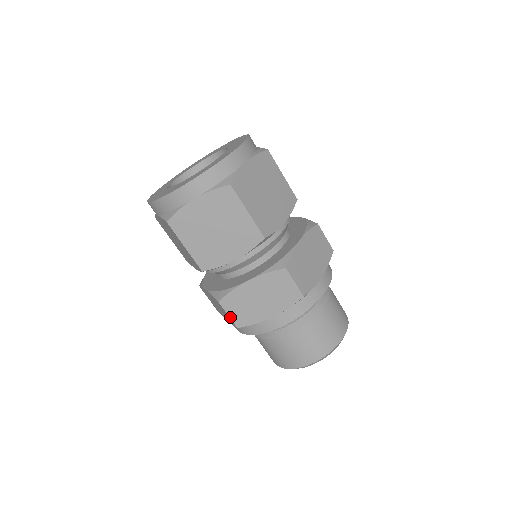
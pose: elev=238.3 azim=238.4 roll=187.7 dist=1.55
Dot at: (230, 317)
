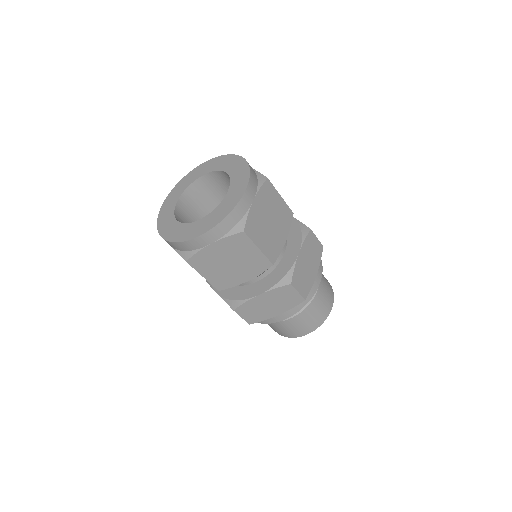
Dot at: occluded
